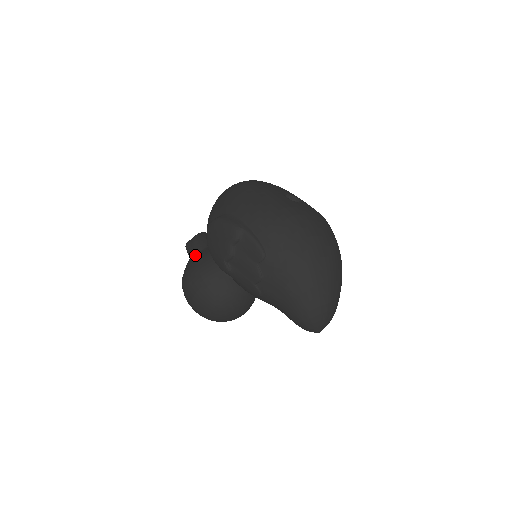
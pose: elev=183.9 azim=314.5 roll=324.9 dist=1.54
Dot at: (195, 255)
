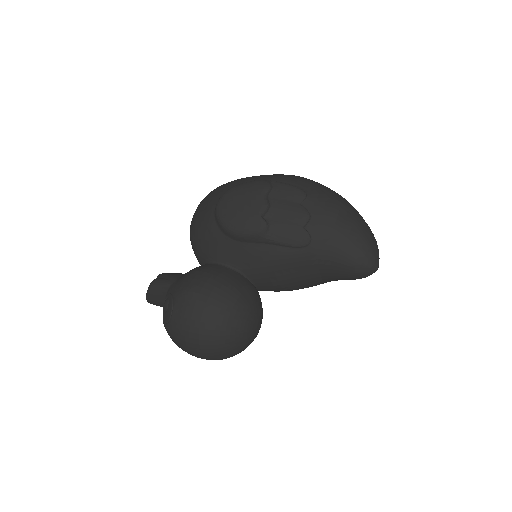
Dot at: (178, 278)
